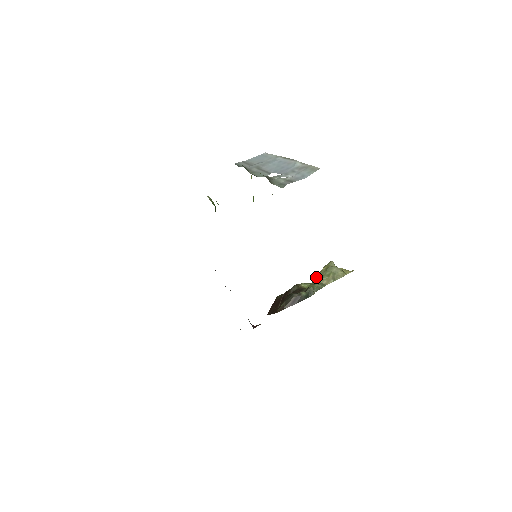
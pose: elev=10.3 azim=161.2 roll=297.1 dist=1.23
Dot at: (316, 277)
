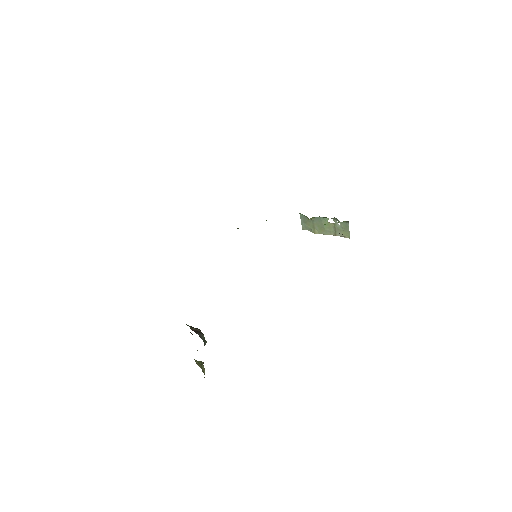
Dot at: occluded
